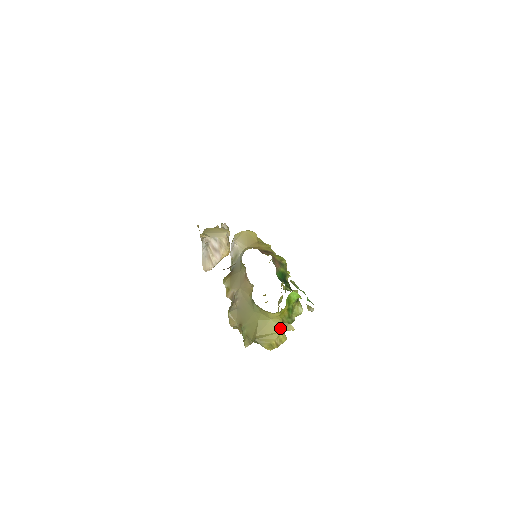
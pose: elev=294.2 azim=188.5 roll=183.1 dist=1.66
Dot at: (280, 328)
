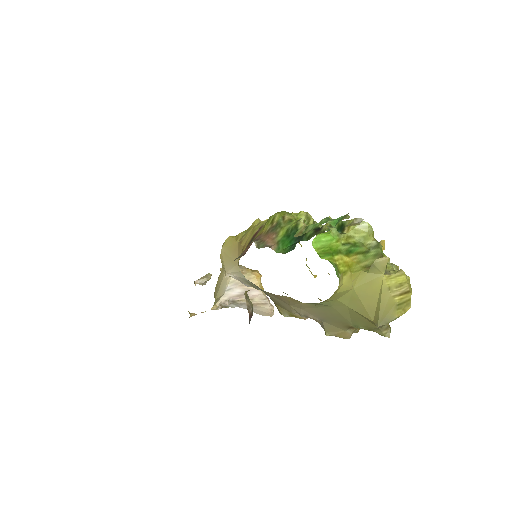
Dot at: (375, 280)
